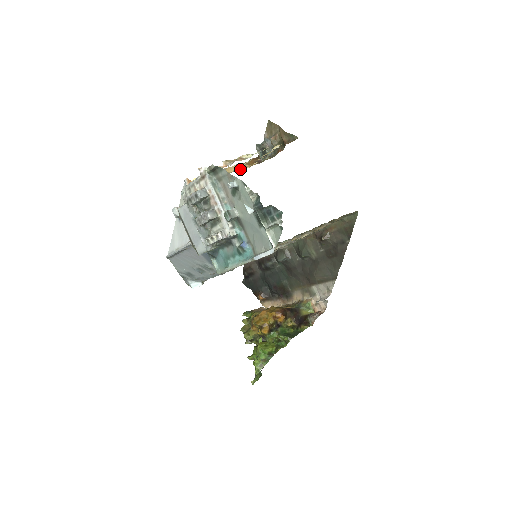
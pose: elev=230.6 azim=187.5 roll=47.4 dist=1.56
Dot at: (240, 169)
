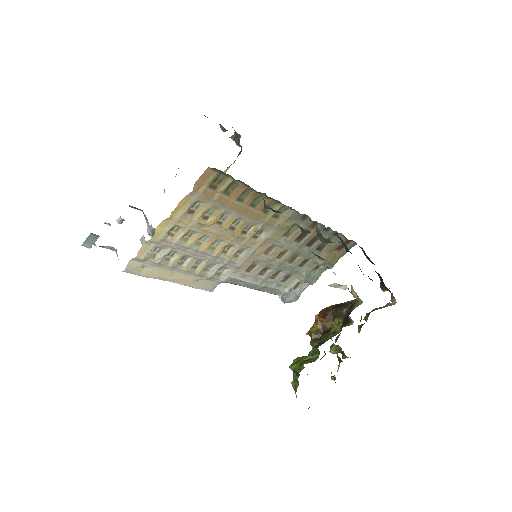
Dot at: occluded
